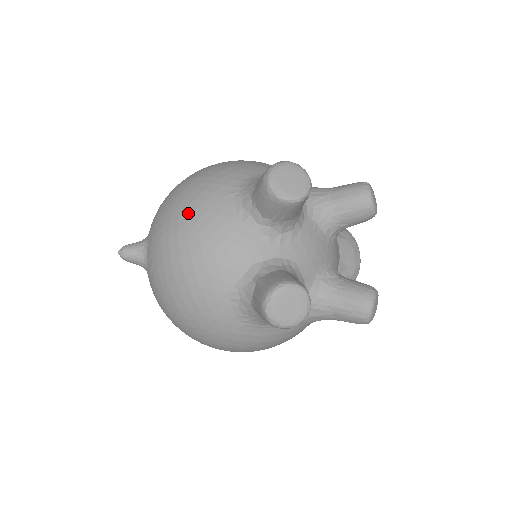
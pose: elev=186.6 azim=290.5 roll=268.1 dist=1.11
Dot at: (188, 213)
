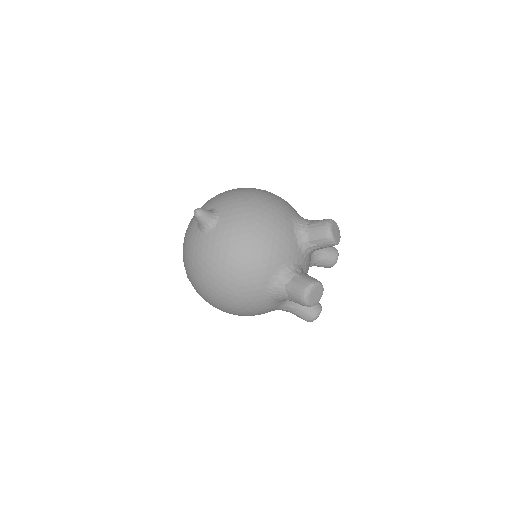
Dot at: (268, 216)
